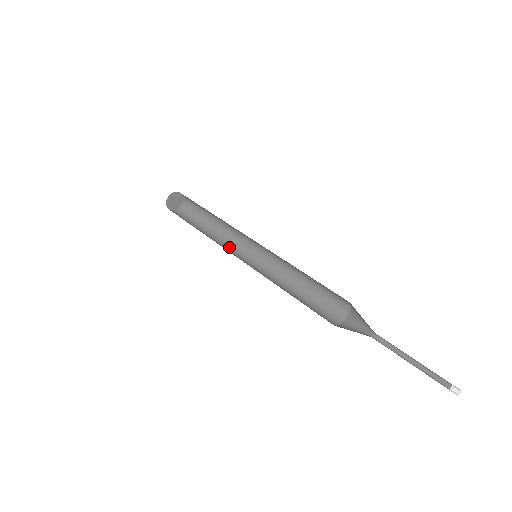
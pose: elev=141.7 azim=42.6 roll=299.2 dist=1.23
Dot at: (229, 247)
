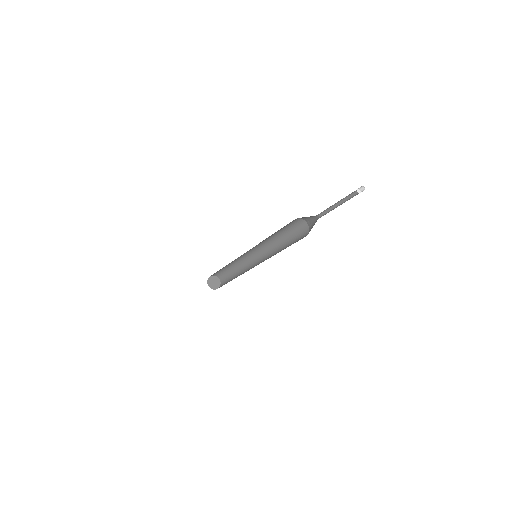
Dot at: occluded
